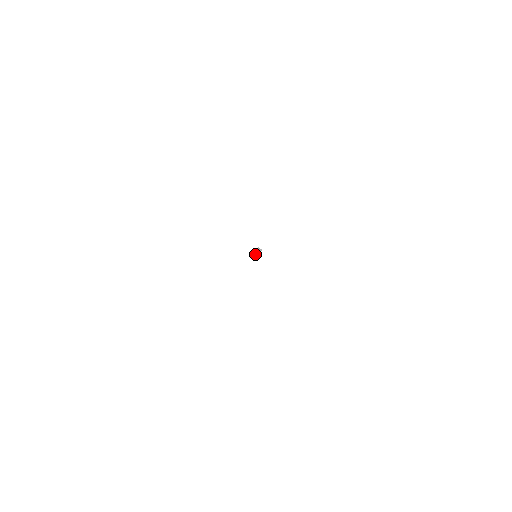
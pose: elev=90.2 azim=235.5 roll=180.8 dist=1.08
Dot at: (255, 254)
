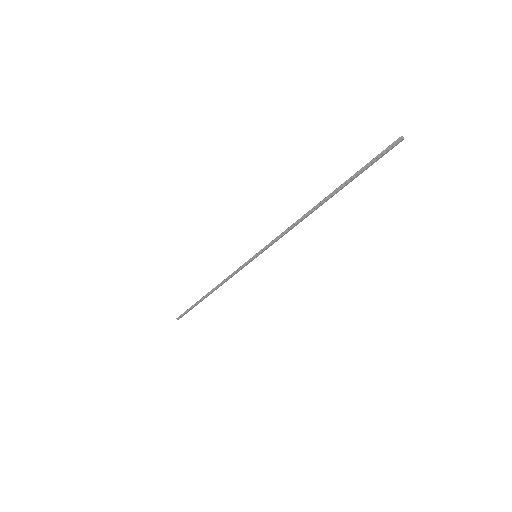
Dot at: (329, 195)
